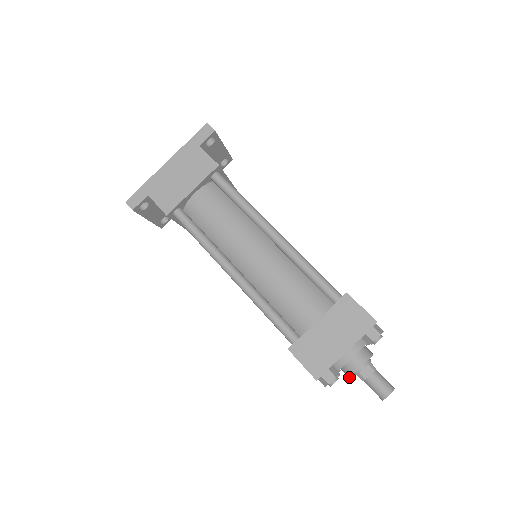
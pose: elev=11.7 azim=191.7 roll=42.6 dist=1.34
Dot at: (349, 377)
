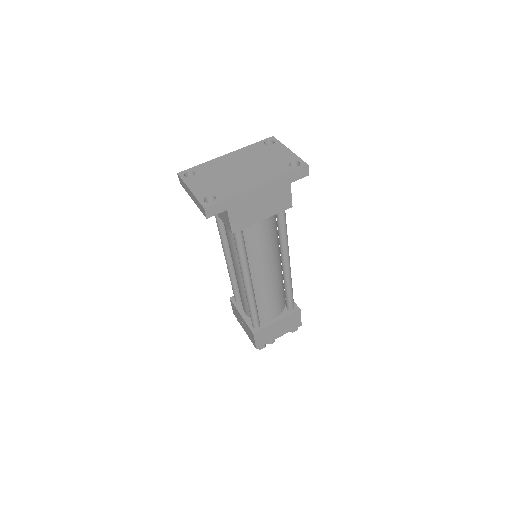
Dot at: occluded
